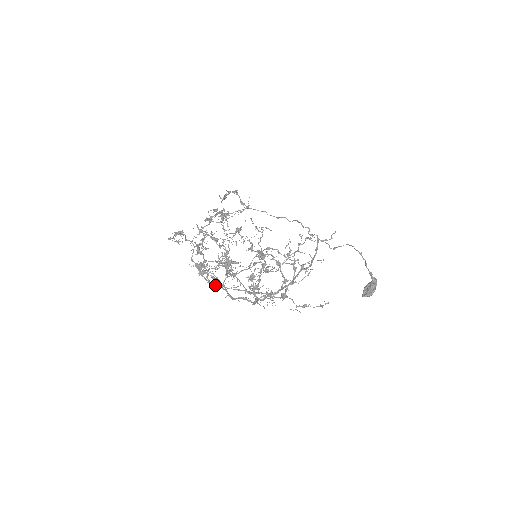
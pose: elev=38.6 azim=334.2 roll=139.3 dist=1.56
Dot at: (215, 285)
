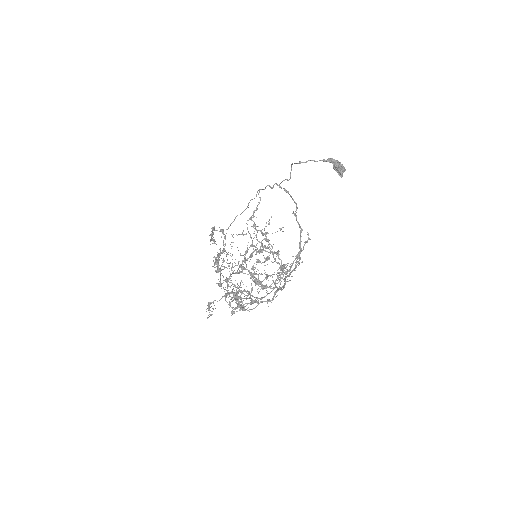
Dot at: (255, 307)
